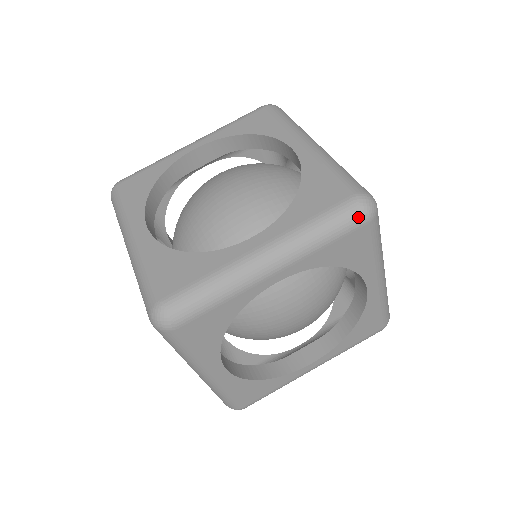
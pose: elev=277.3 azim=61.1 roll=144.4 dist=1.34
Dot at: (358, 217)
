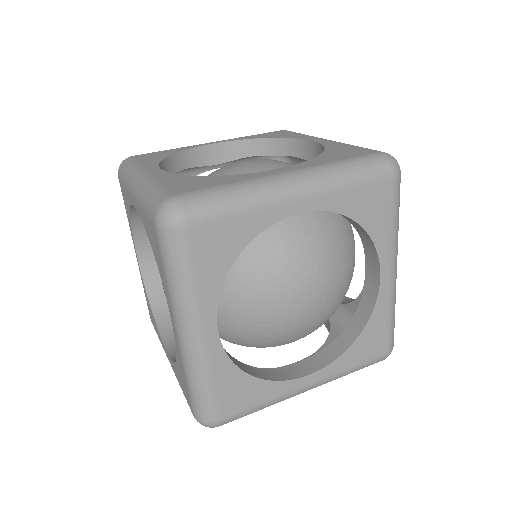
Dot at: (385, 167)
